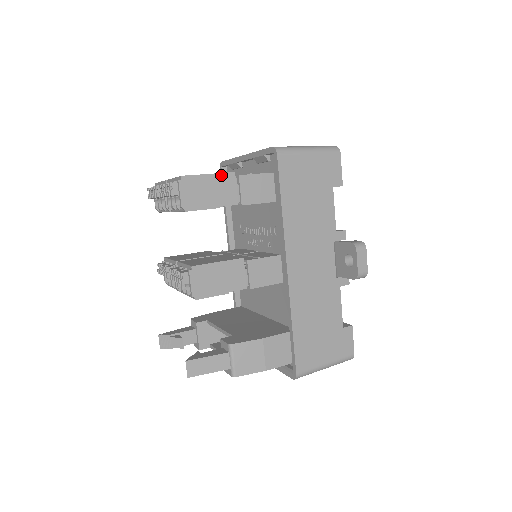
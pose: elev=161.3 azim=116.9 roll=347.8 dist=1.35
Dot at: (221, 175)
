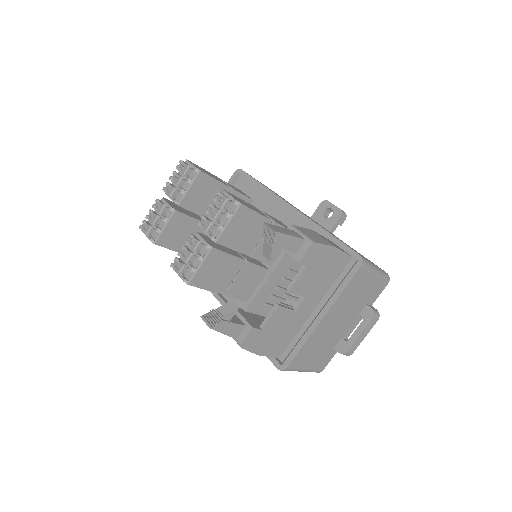
Dot at: occluded
